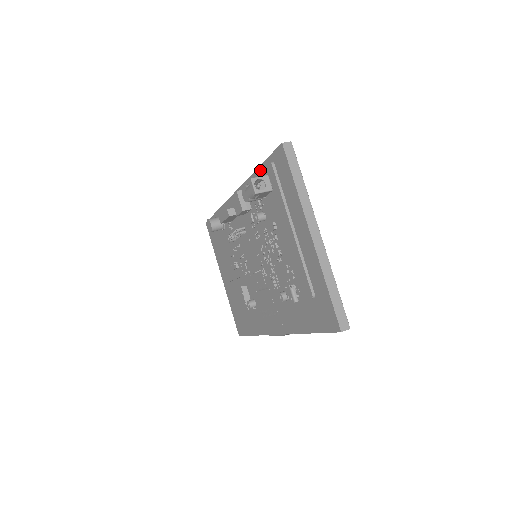
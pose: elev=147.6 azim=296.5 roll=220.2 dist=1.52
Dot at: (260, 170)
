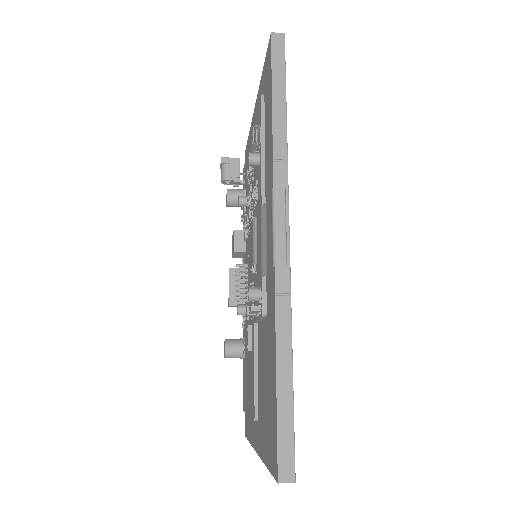
Dot at: occluded
